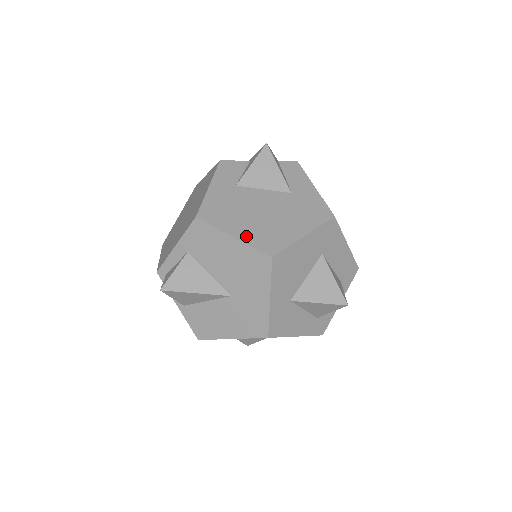
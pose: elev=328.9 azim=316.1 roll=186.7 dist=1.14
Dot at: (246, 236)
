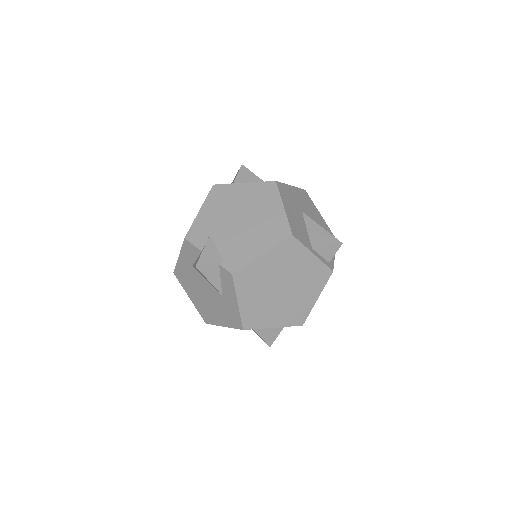
Dot at: (195, 303)
